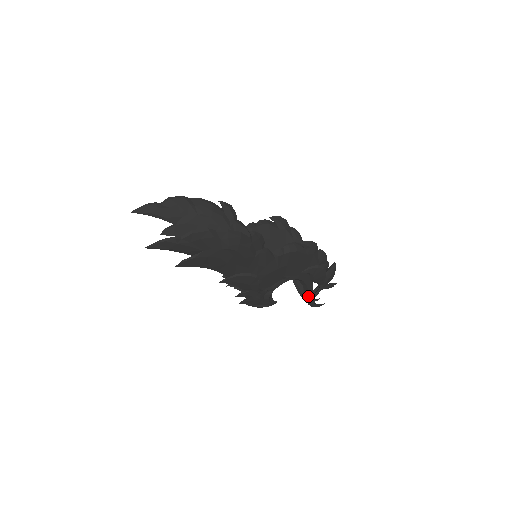
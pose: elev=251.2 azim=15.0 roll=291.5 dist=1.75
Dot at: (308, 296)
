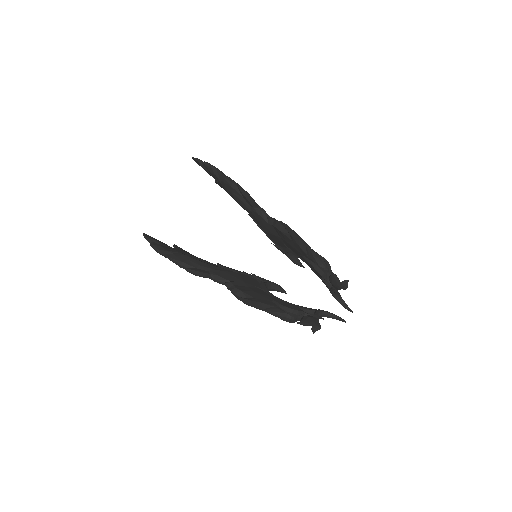
Dot at: occluded
